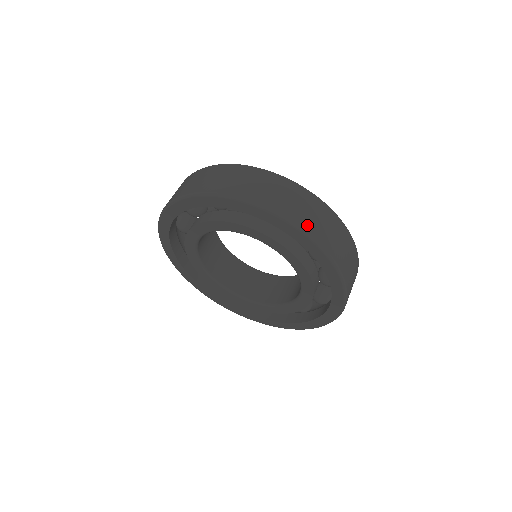
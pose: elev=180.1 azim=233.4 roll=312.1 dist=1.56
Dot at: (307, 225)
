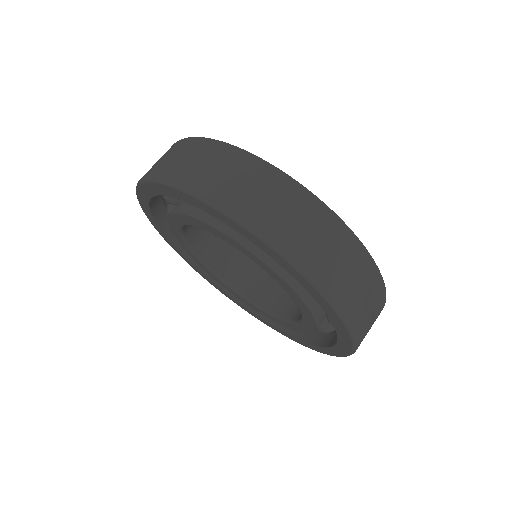
Dot at: (203, 185)
